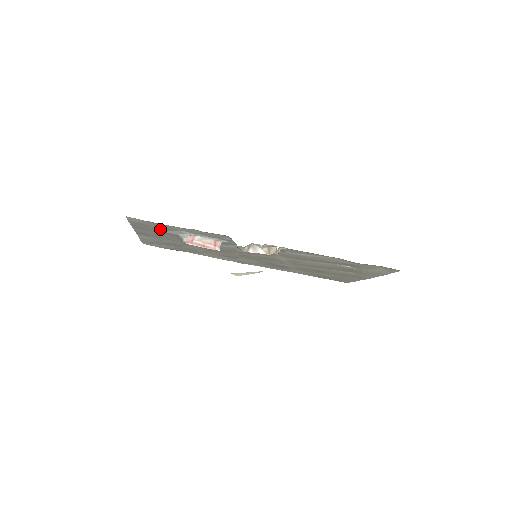
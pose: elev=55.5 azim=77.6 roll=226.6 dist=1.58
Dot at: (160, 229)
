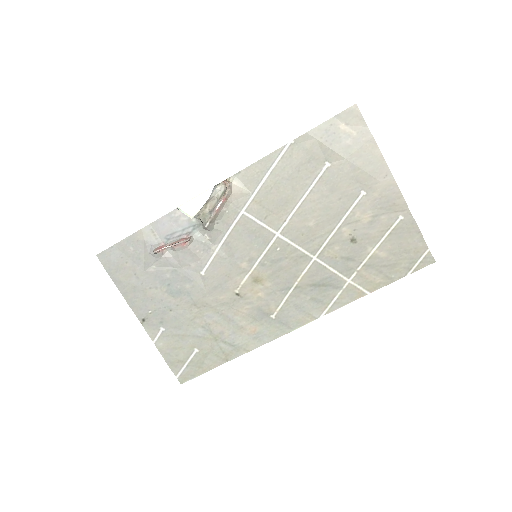
Dot at: (137, 266)
